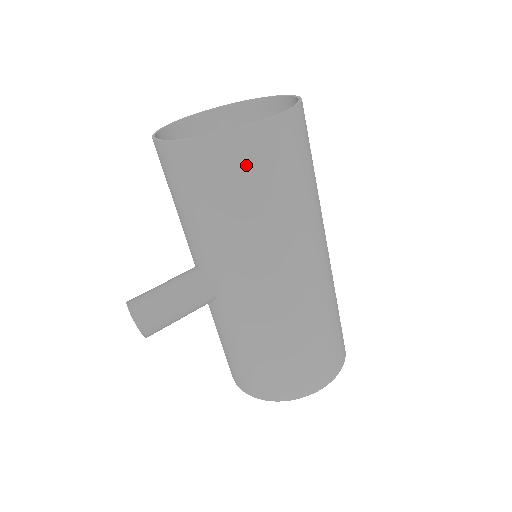
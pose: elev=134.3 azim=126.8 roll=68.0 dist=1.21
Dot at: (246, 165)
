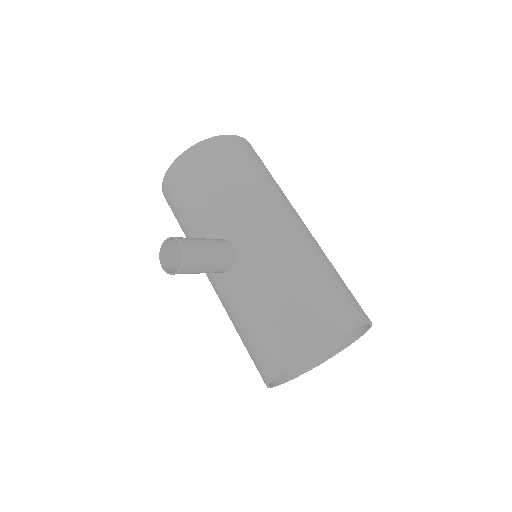
Dot at: (233, 151)
